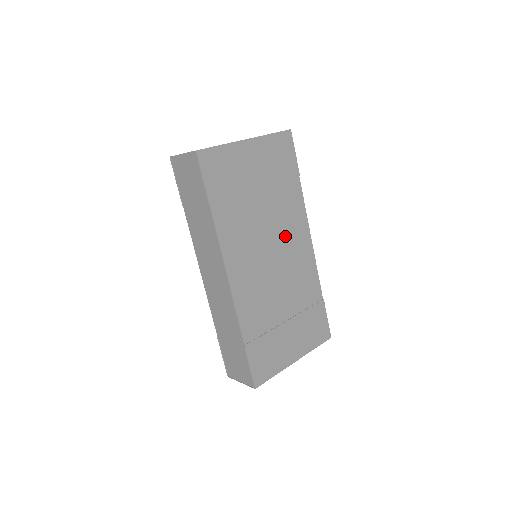
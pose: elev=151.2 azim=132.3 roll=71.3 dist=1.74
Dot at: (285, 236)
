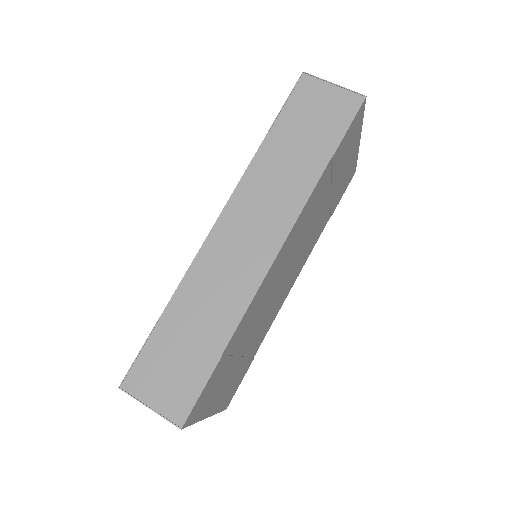
Dot at: (299, 260)
